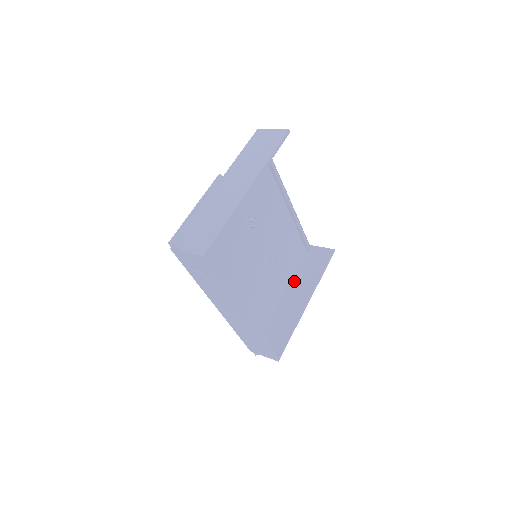
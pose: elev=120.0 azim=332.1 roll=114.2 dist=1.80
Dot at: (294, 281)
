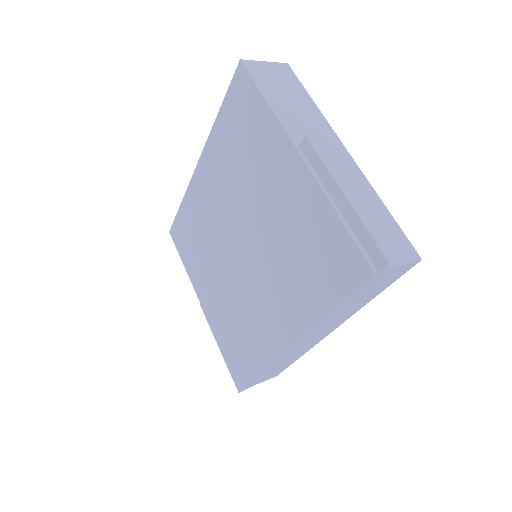
Dot at: occluded
